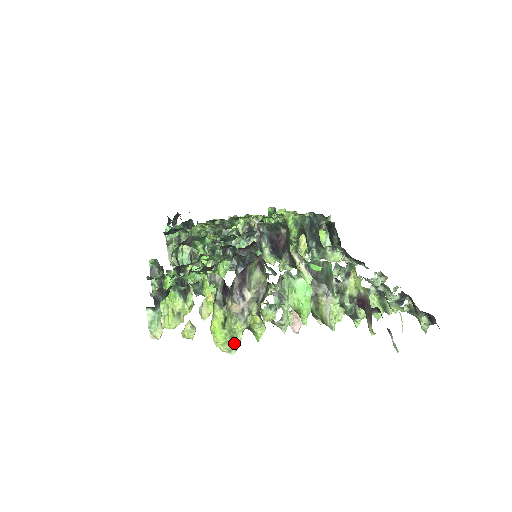
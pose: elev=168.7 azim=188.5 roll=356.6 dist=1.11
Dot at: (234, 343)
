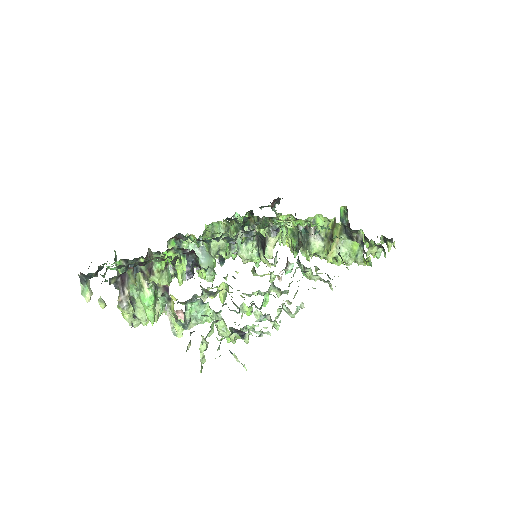
Dot at: (129, 320)
